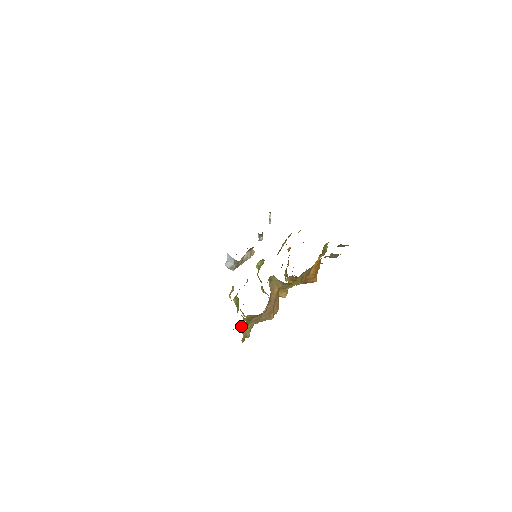
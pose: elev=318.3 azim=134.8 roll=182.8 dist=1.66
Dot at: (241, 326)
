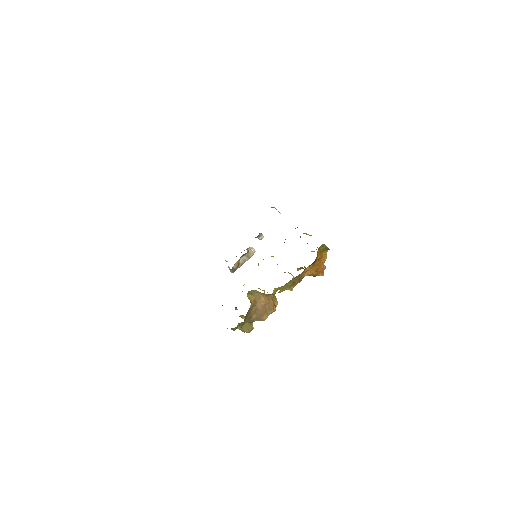
Dot at: occluded
